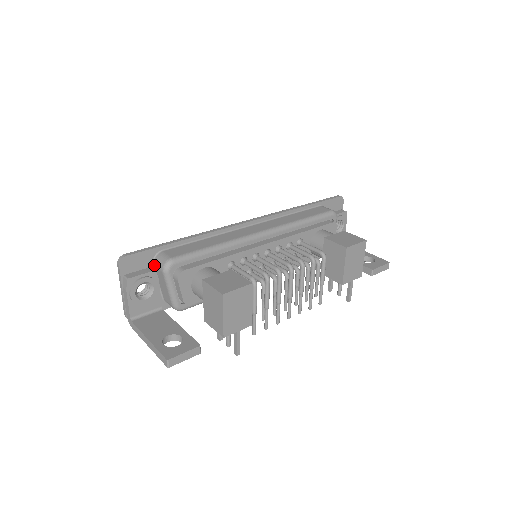
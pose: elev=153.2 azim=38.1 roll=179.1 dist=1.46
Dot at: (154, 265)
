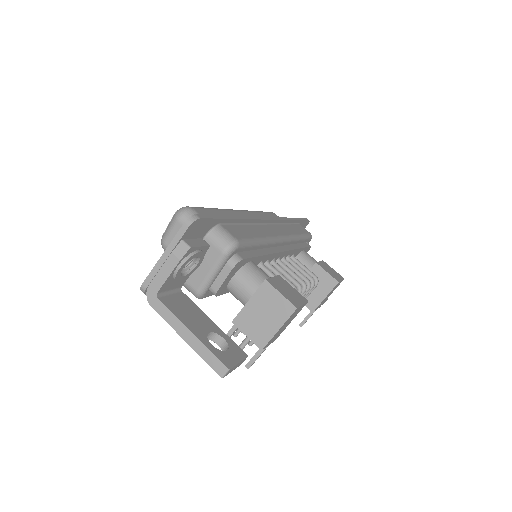
Dot at: (207, 238)
